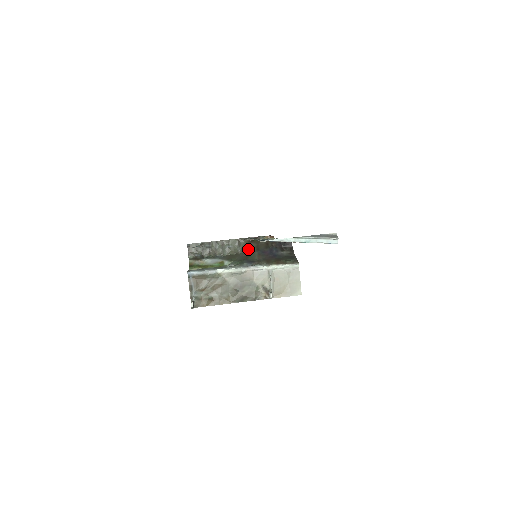
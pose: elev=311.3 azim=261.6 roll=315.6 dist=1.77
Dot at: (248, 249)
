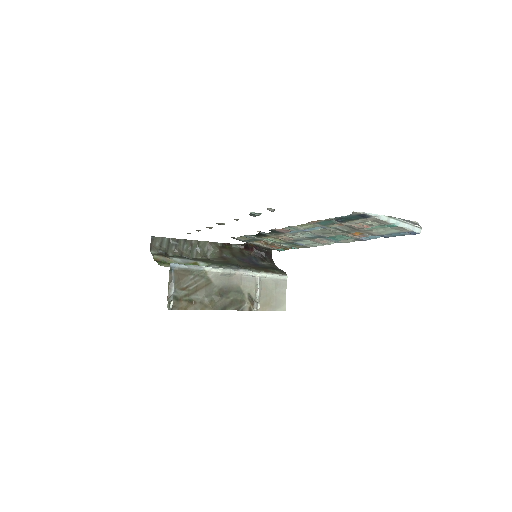
Dot at: (221, 255)
